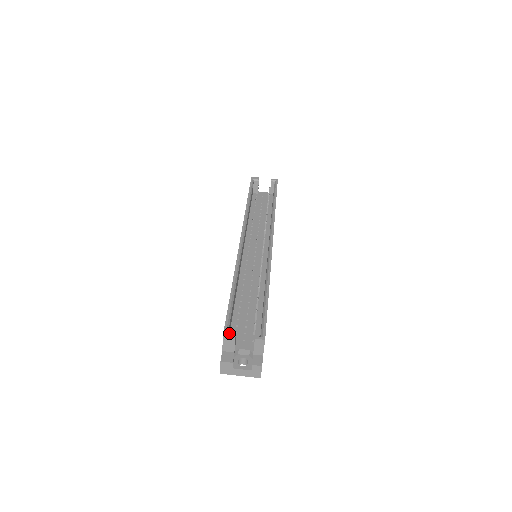
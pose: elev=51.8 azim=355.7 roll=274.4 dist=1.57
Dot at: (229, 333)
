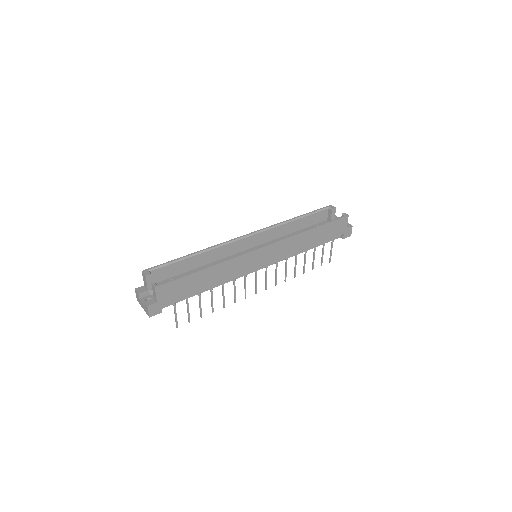
Dot at: (146, 272)
